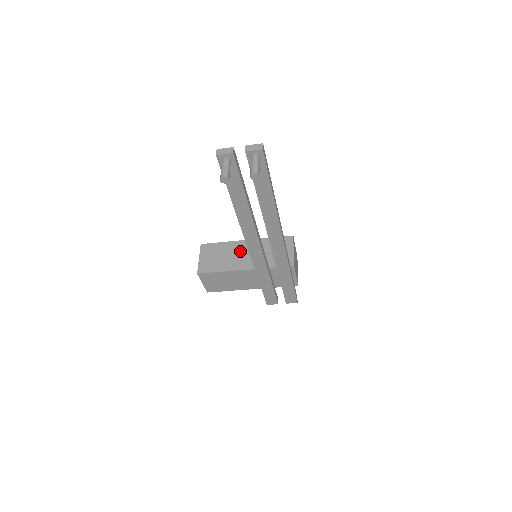
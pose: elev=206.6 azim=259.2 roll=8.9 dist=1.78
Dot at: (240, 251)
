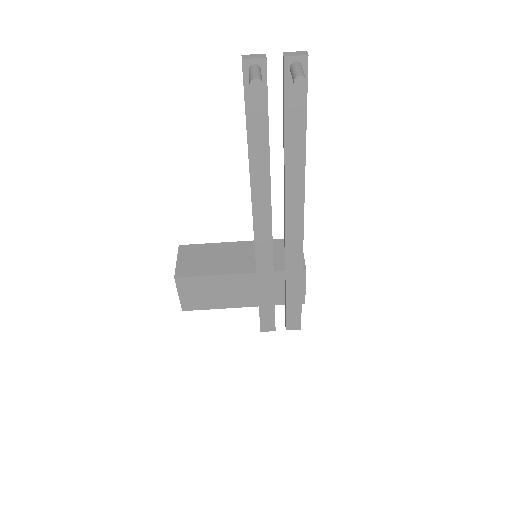
Dot at: (232, 253)
